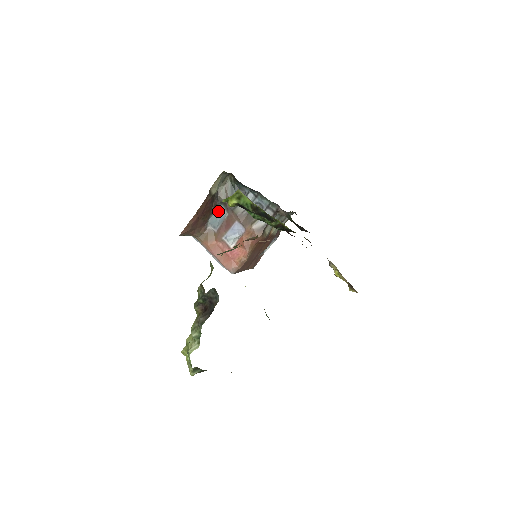
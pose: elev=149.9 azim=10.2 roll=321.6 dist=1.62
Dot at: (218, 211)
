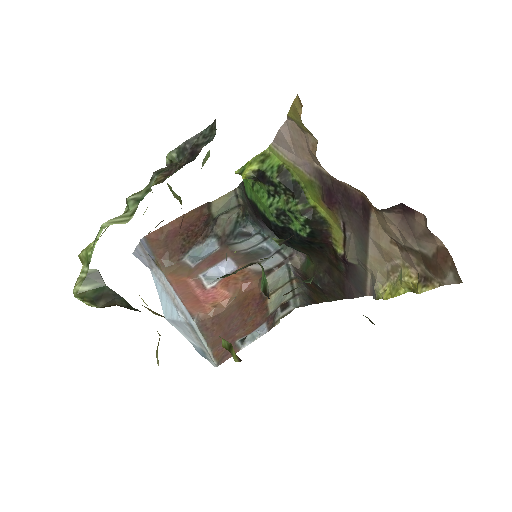
Dot at: (207, 244)
